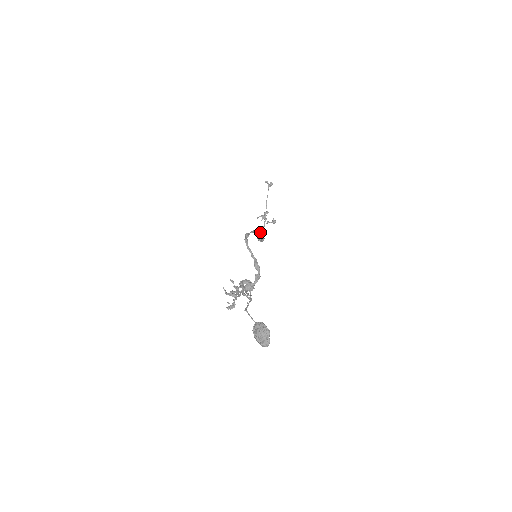
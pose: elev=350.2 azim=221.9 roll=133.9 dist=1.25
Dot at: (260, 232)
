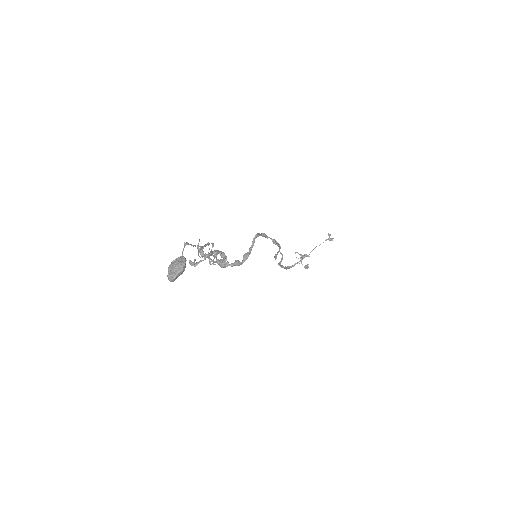
Dot at: (279, 247)
